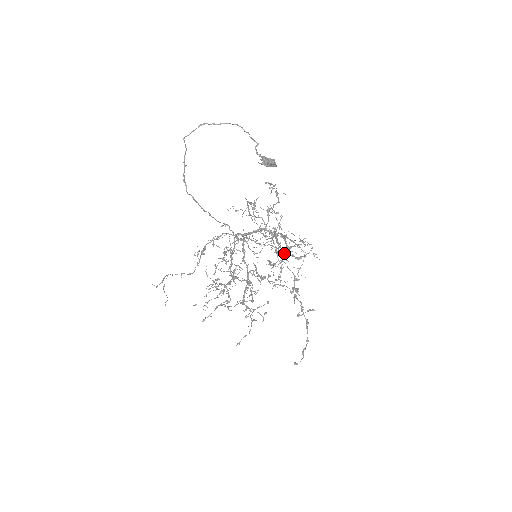
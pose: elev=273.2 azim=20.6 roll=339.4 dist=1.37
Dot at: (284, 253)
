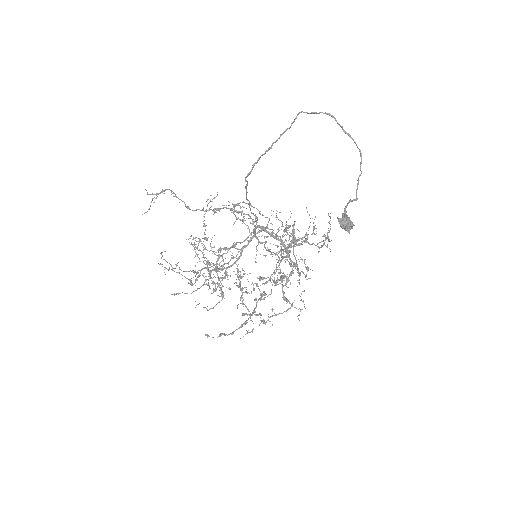
Dot at: occluded
